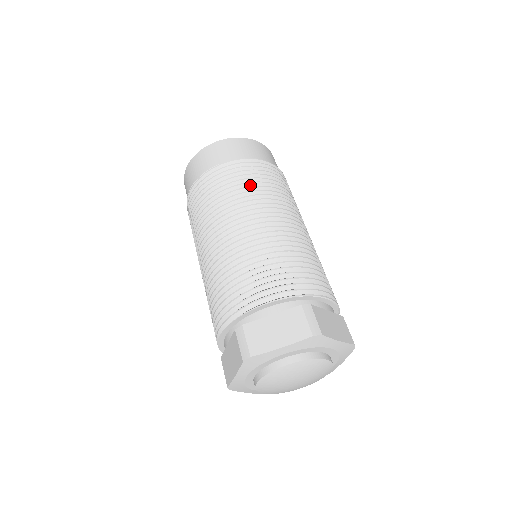
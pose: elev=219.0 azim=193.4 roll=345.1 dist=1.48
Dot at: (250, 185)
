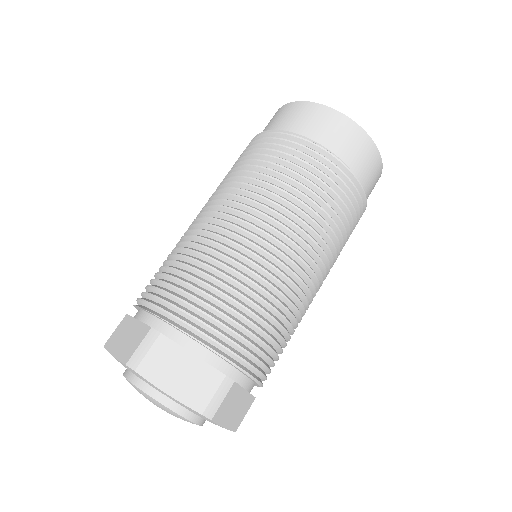
Dot at: (321, 202)
